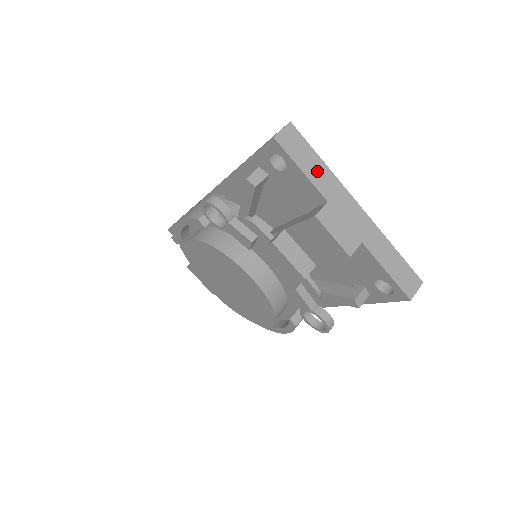
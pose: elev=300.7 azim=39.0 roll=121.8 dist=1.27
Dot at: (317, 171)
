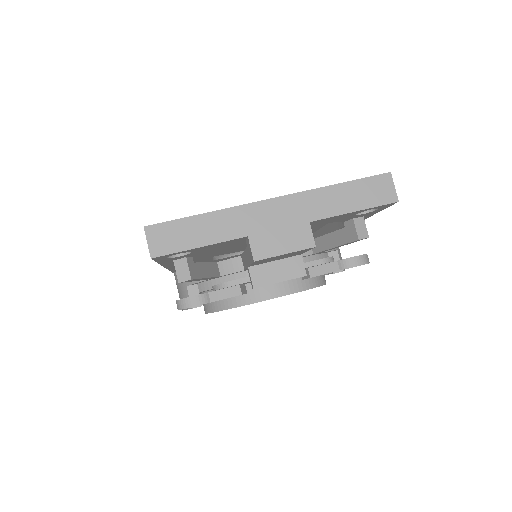
Dot at: (210, 228)
